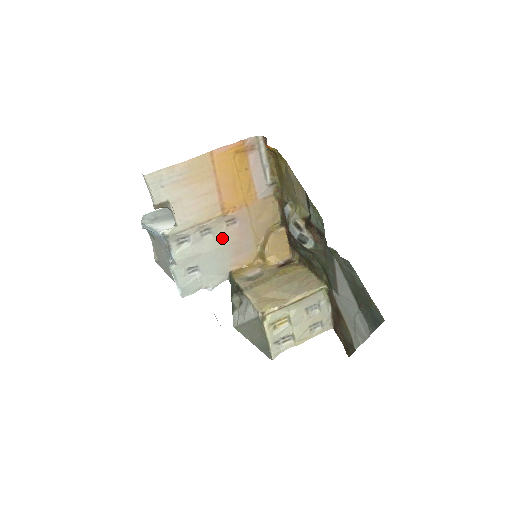
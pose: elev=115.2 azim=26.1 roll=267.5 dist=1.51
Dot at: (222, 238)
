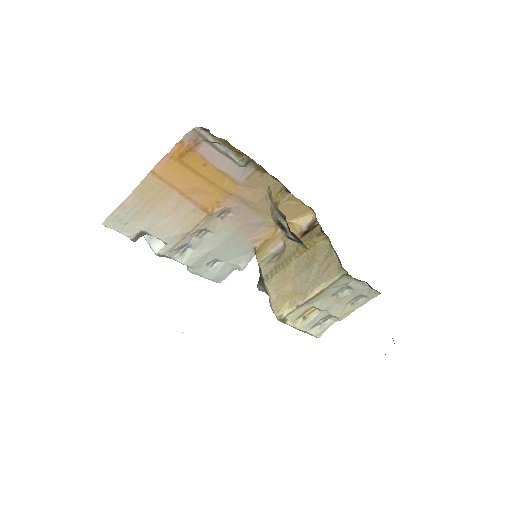
Dot at: (224, 230)
